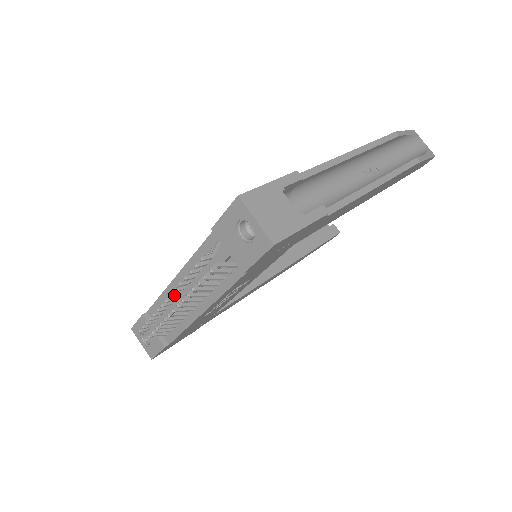
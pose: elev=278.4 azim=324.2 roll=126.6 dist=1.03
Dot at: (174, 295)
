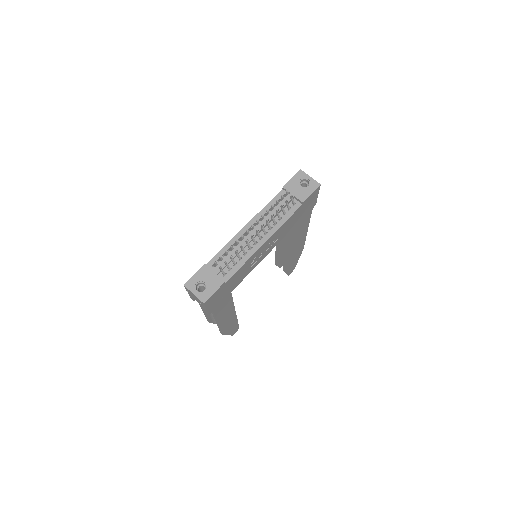
Dot at: occluded
